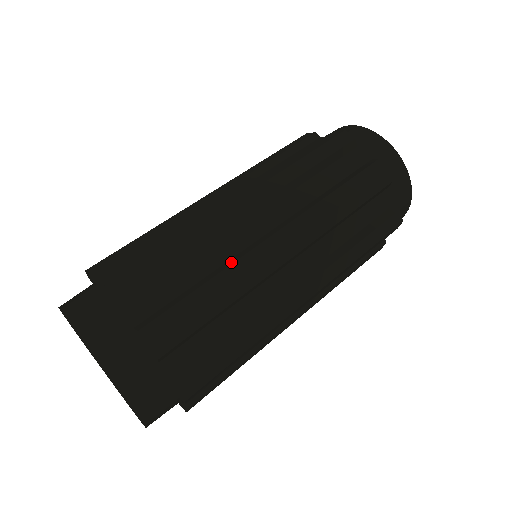
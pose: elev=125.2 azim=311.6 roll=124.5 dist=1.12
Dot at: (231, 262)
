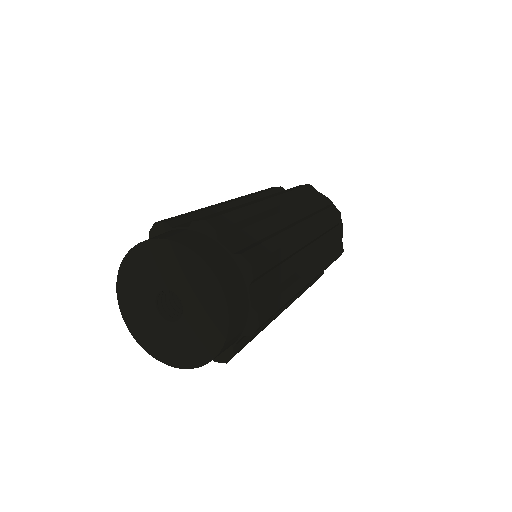
Dot at: (279, 232)
